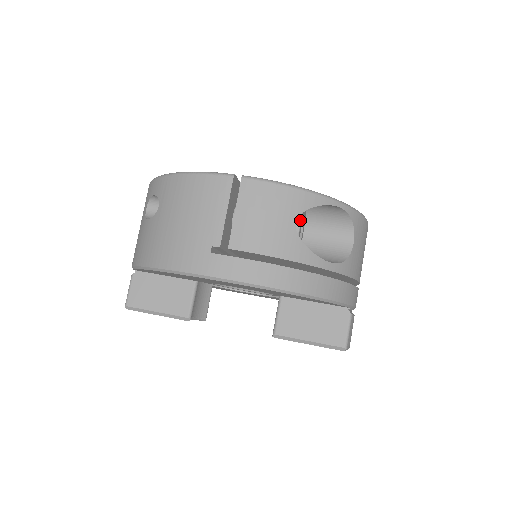
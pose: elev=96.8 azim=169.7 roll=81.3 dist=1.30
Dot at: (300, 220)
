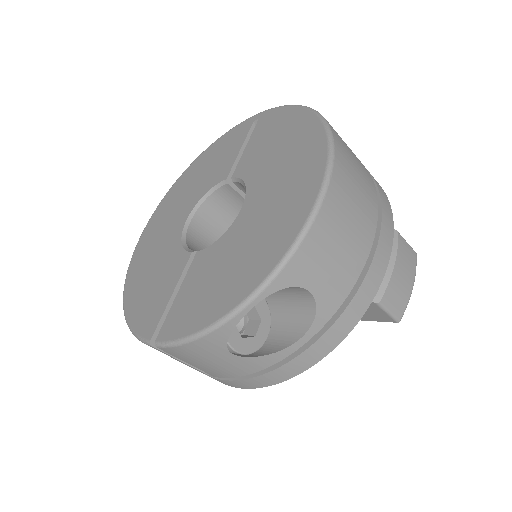
Dot at: (232, 350)
